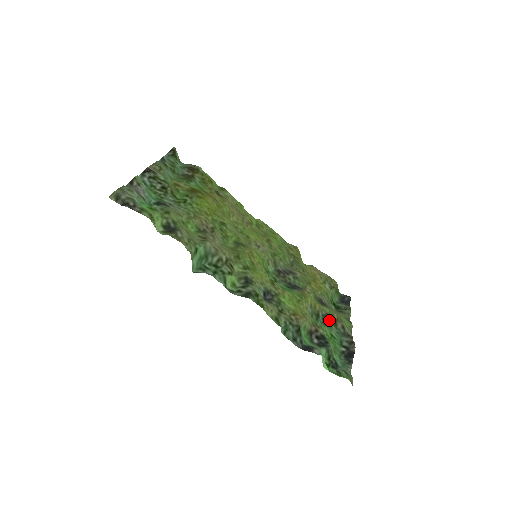
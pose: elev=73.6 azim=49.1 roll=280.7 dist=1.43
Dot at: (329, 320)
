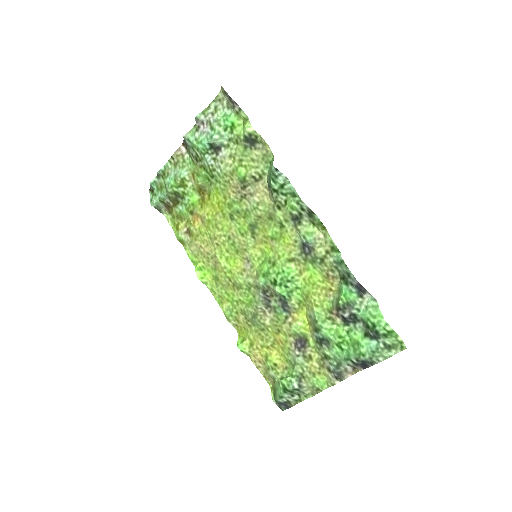
Dot at: (321, 347)
